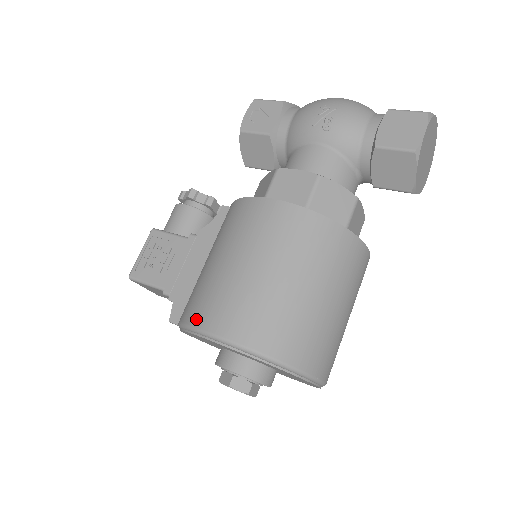
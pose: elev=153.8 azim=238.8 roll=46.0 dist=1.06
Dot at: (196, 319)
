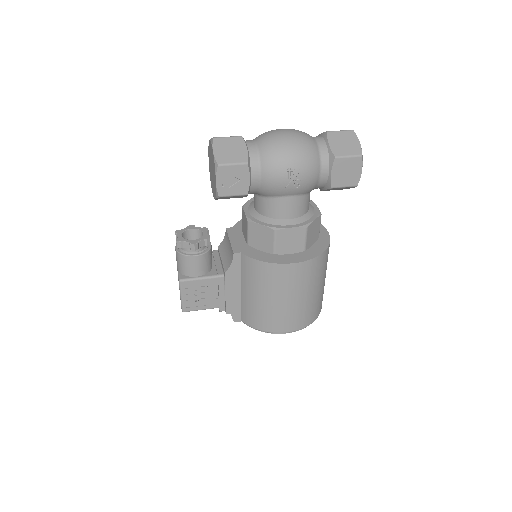
Dot at: (270, 329)
